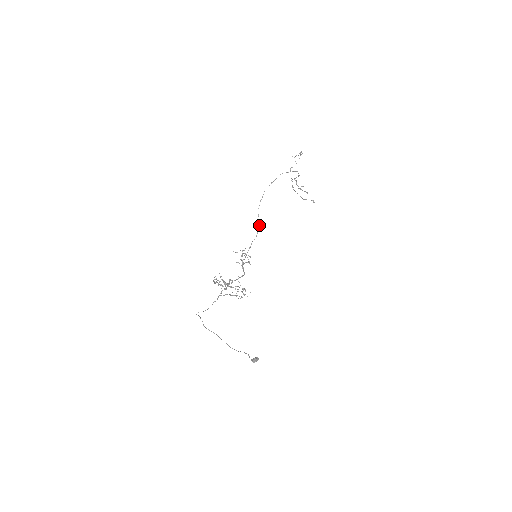
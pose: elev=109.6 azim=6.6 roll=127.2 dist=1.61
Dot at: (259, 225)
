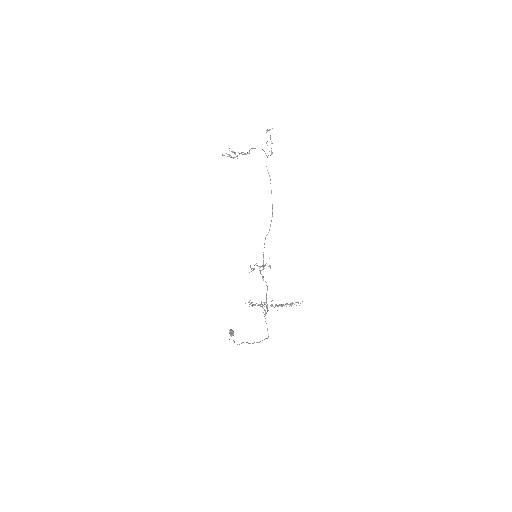
Dot at: (269, 230)
